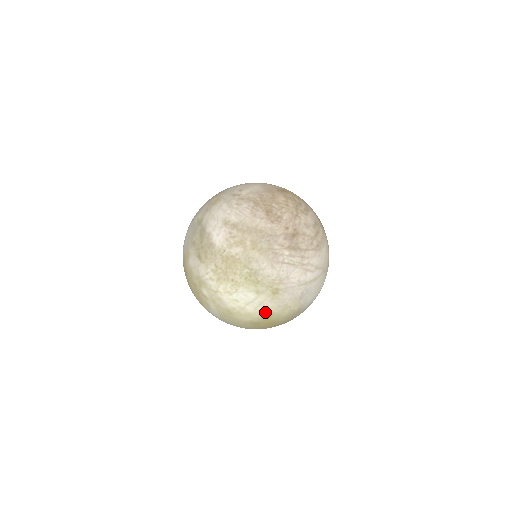
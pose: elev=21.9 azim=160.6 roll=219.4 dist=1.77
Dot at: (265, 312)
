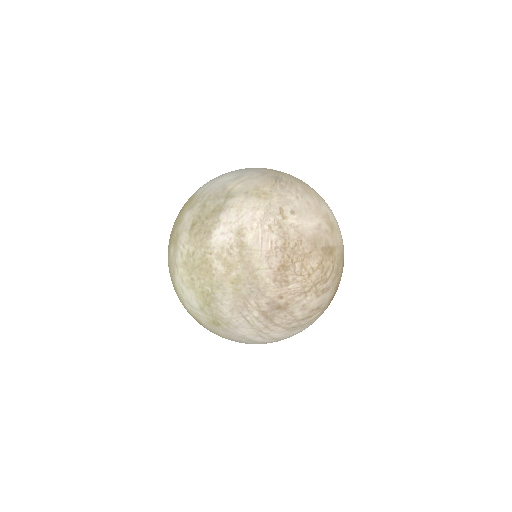
Dot at: (197, 319)
